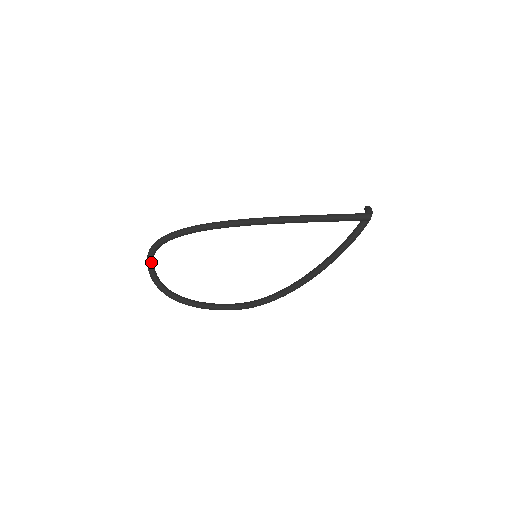
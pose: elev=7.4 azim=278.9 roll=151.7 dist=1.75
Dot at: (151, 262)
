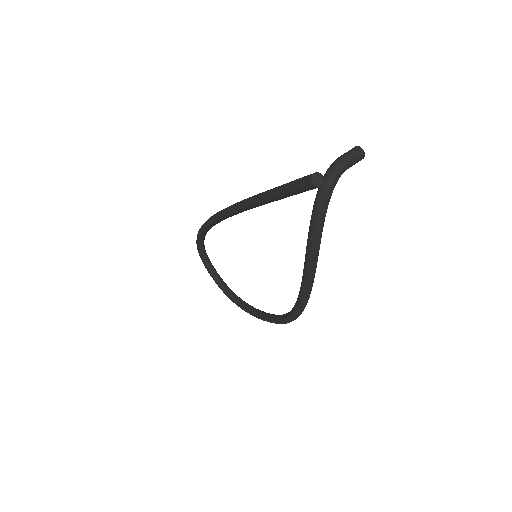
Dot at: (205, 264)
